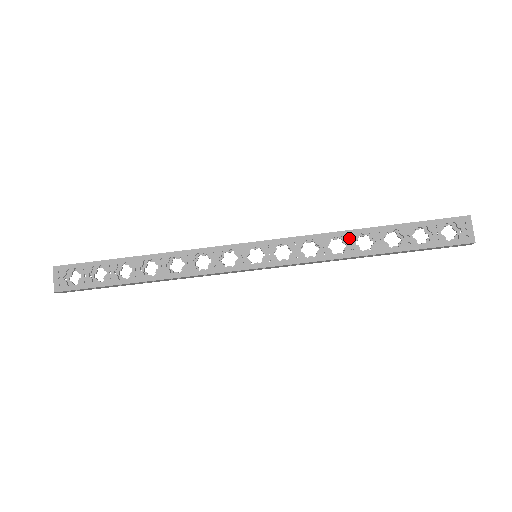
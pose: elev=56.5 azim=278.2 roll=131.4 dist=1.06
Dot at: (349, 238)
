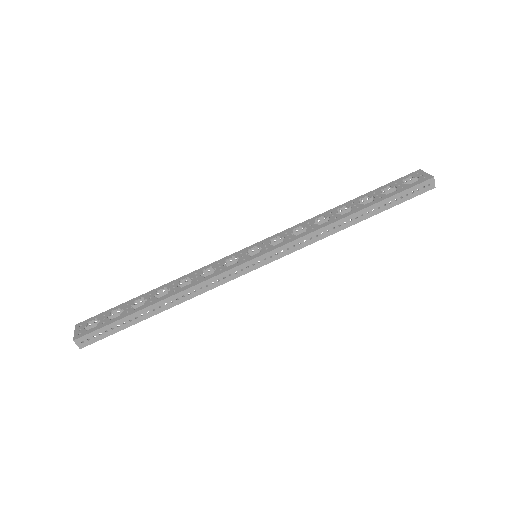
Dot at: (329, 214)
